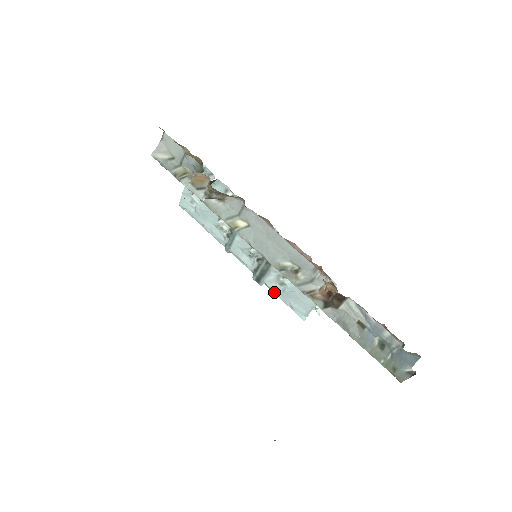
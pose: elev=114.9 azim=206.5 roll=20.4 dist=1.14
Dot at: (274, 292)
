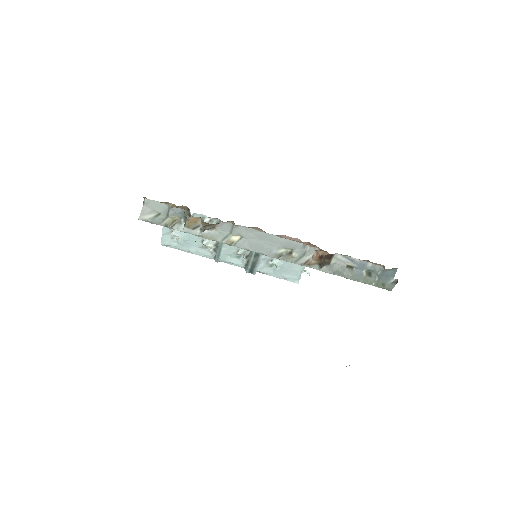
Dot at: (267, 274)
